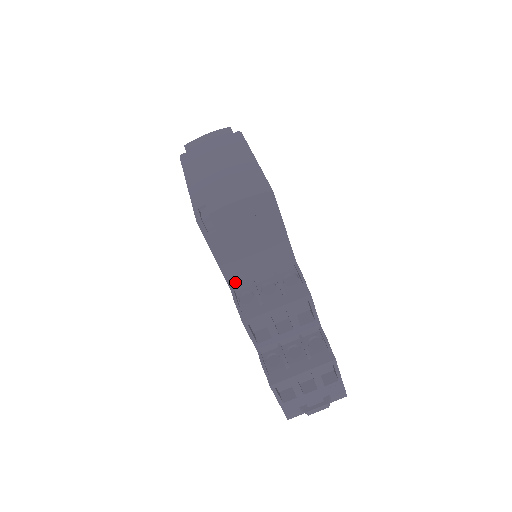
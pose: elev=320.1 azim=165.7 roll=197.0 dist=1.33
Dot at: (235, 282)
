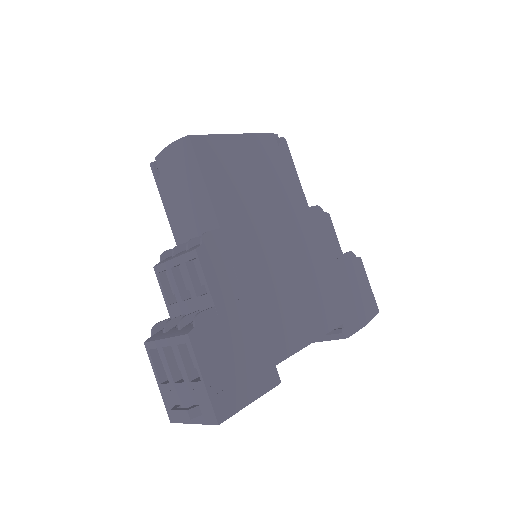
Dot at: (180, 240)
